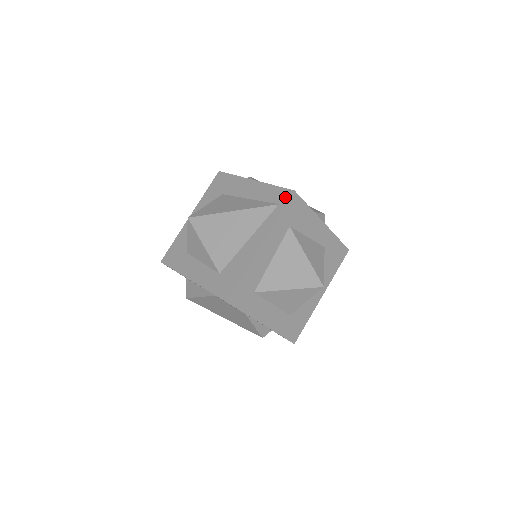
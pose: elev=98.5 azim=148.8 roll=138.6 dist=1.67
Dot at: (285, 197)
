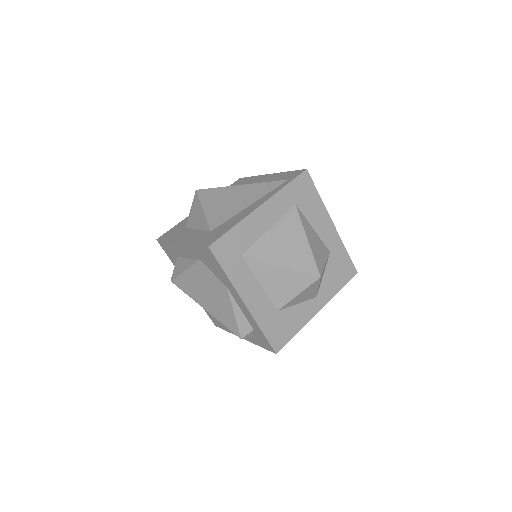
Dot at: (296, 174)
